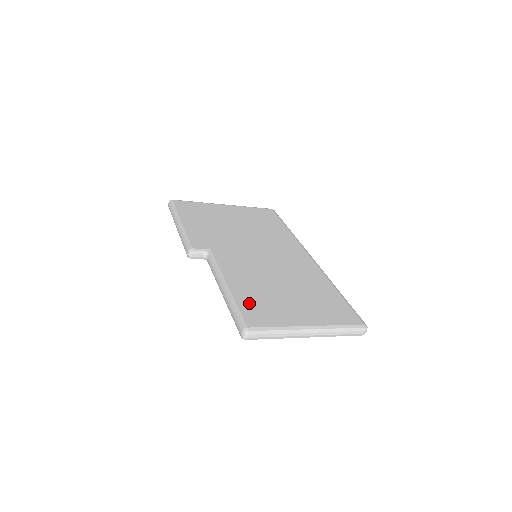
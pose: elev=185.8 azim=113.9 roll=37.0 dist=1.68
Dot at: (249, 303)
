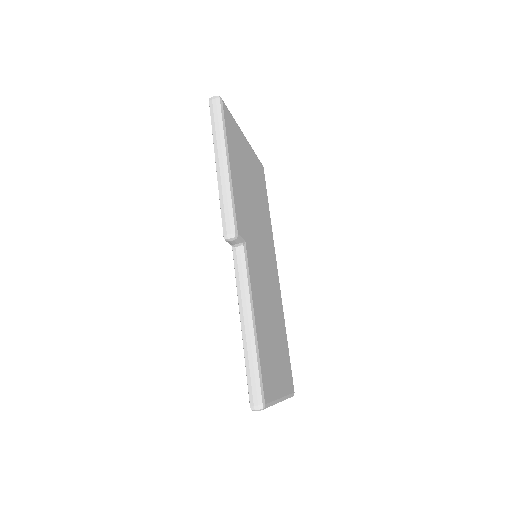
Dot at: (264, 358)
